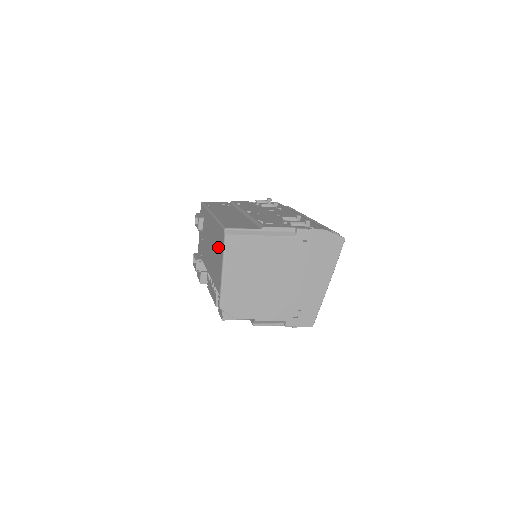
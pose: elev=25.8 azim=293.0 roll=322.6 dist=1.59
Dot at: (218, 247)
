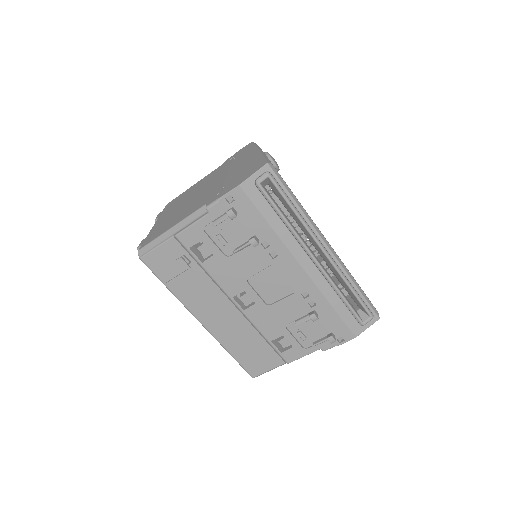
Dot at: occluded
